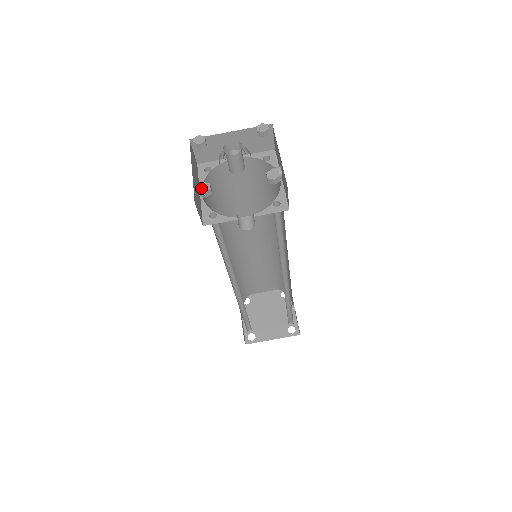
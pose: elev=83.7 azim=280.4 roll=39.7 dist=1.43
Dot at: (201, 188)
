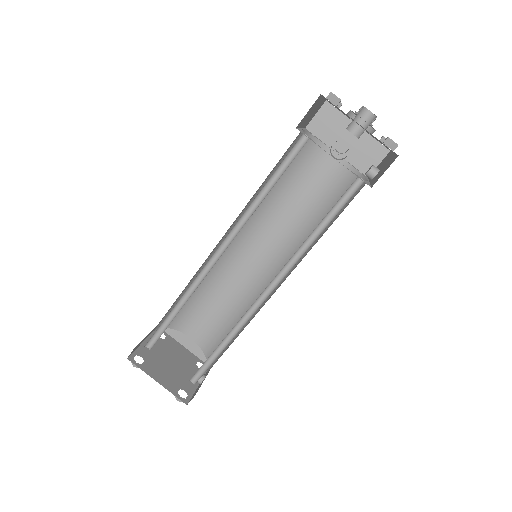
Dot at: (334, 94)
